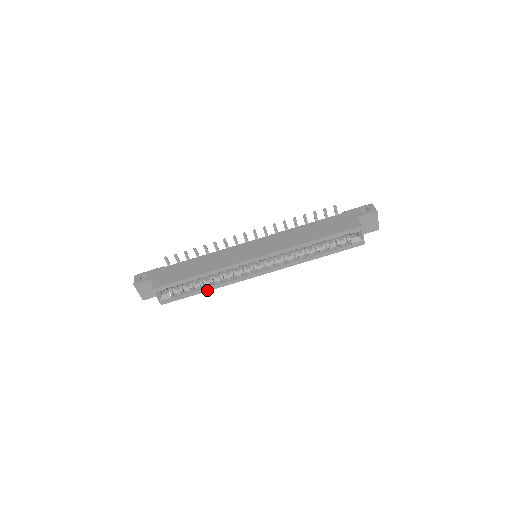
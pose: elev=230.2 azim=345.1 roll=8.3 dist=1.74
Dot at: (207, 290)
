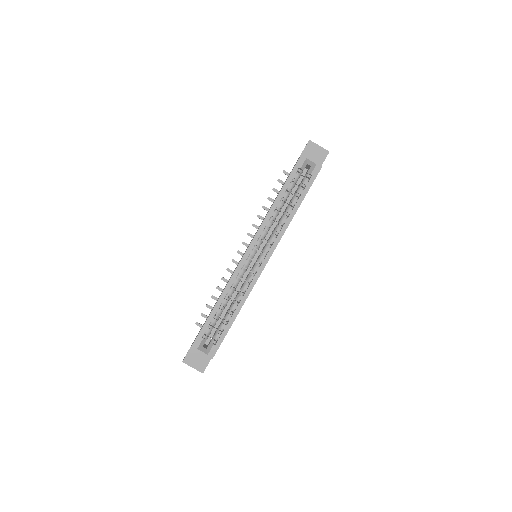
Dot at: (237, 313)
